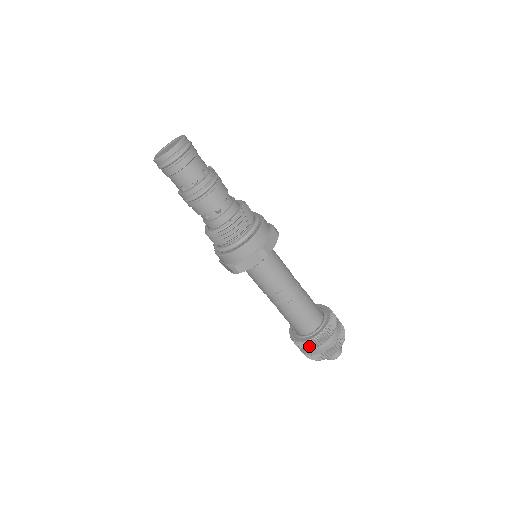
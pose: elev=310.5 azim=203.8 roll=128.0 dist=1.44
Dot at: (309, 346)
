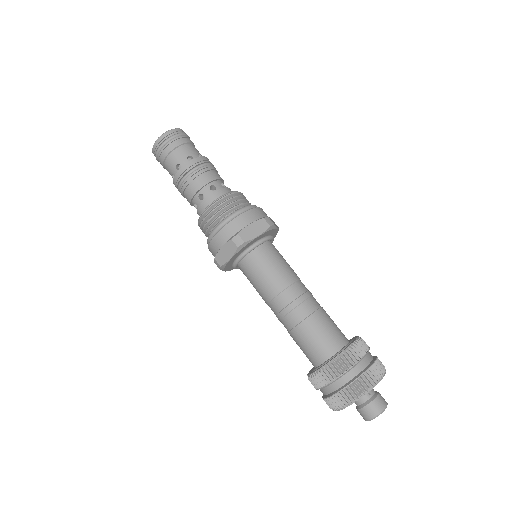
Dot at: (317, 382)
